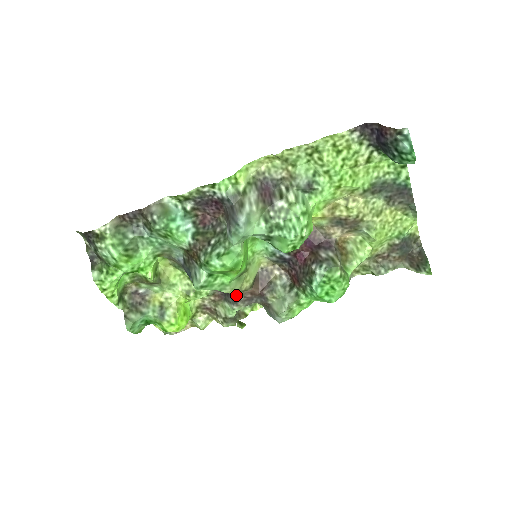
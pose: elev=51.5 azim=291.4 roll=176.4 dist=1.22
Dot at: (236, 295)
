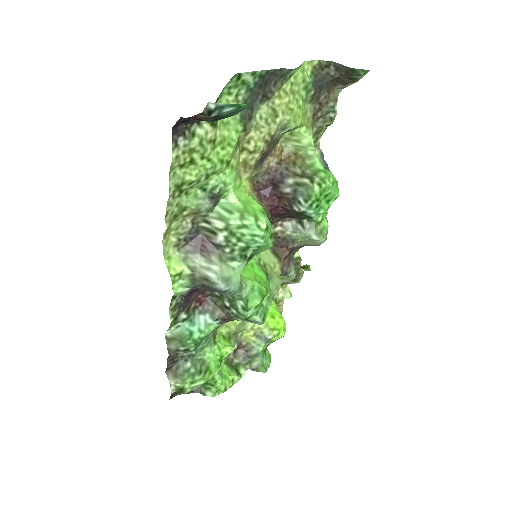
Dot at: occluded
